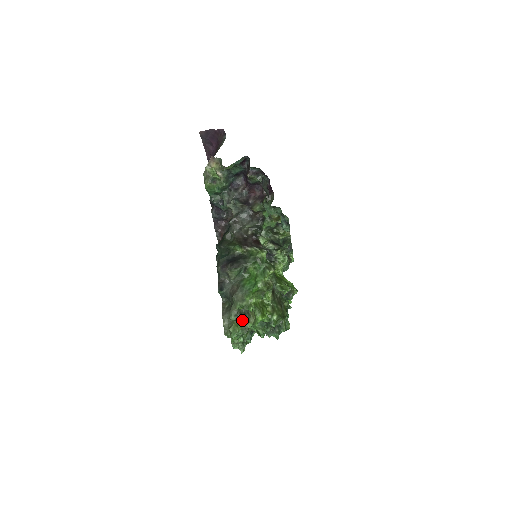
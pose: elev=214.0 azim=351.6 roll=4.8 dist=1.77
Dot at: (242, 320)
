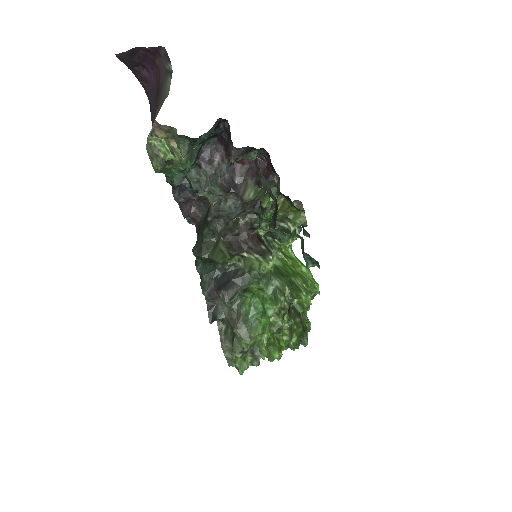
Dot at: (250, 351)
